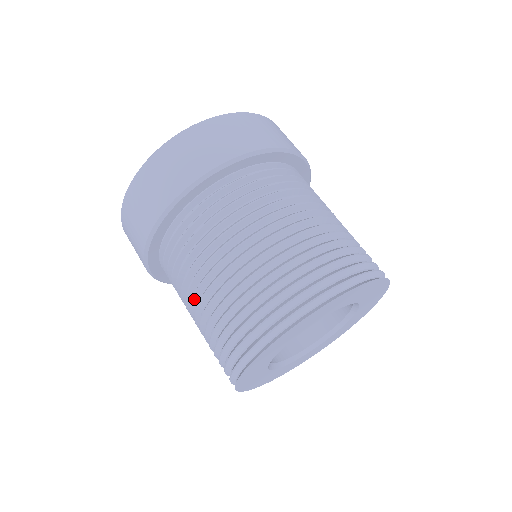
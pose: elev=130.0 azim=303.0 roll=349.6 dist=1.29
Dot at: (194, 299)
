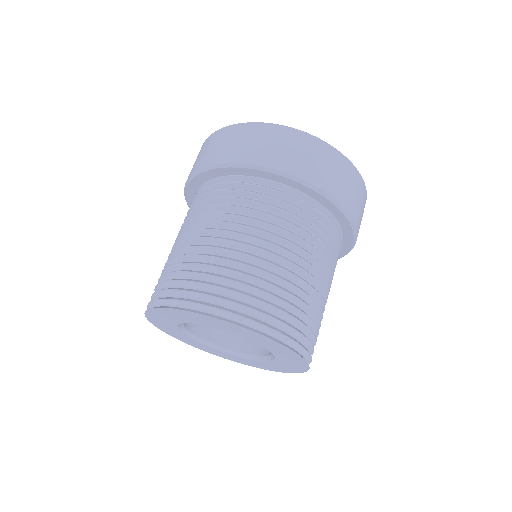
Dot at: occluded
